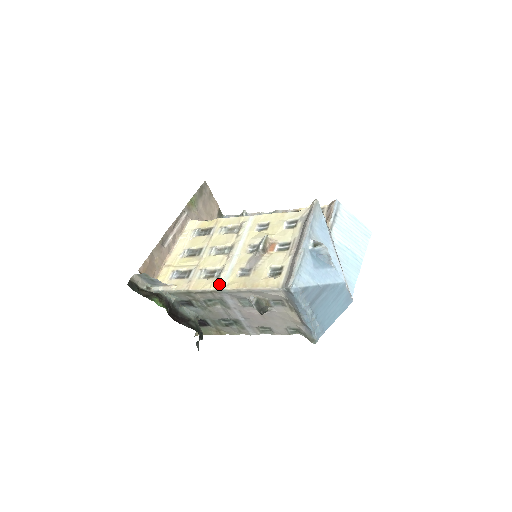
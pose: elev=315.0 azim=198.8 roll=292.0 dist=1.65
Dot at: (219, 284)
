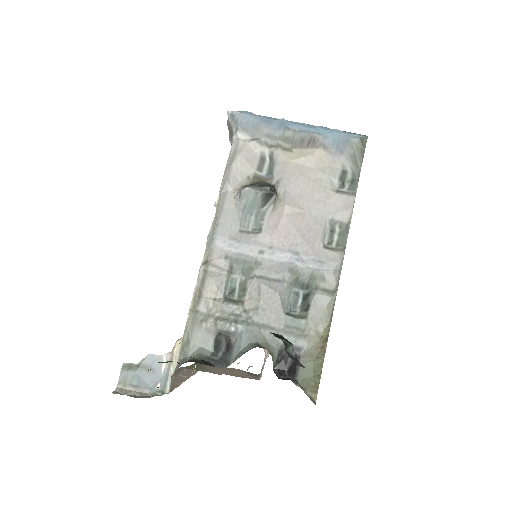
Dot at: occluded
